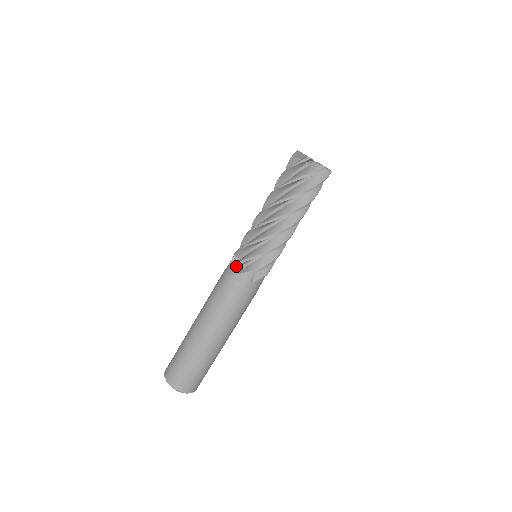
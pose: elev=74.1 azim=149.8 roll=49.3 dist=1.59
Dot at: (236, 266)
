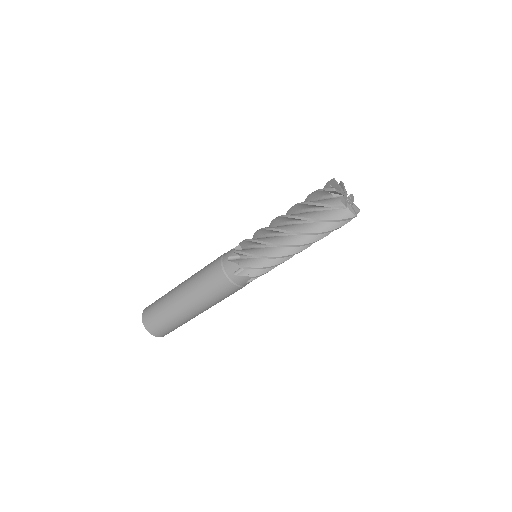
Dot at: (235, 268)
